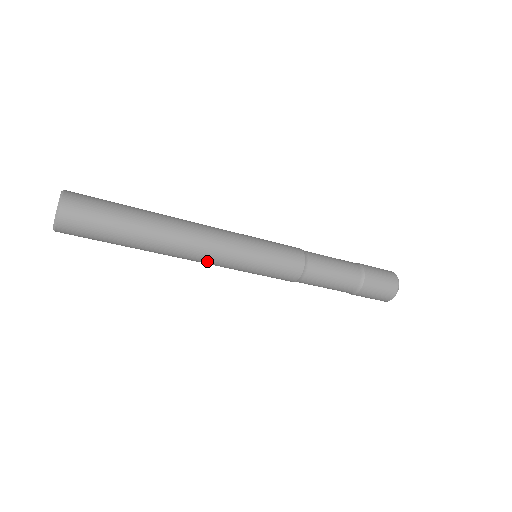
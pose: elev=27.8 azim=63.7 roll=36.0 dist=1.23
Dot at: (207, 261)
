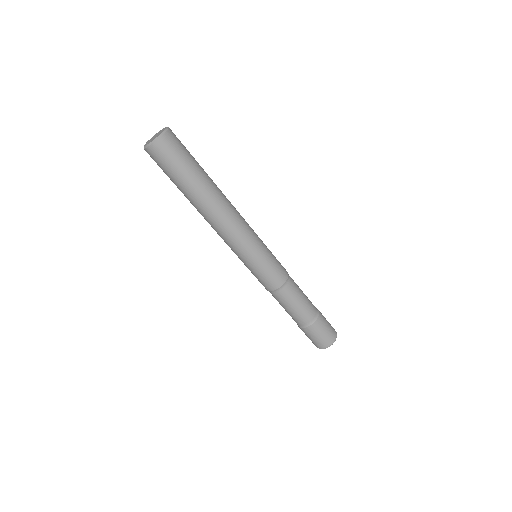
Dot at: (224, 236)
